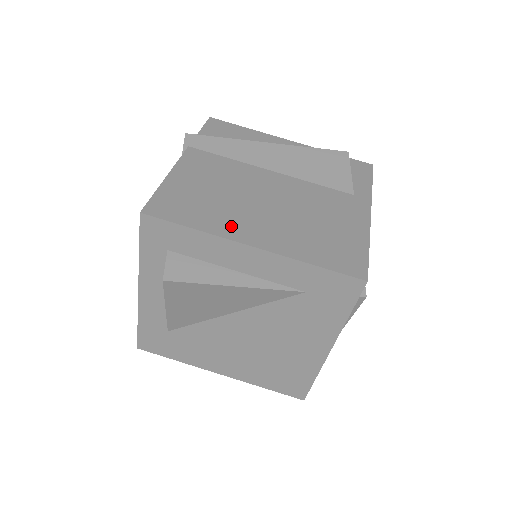
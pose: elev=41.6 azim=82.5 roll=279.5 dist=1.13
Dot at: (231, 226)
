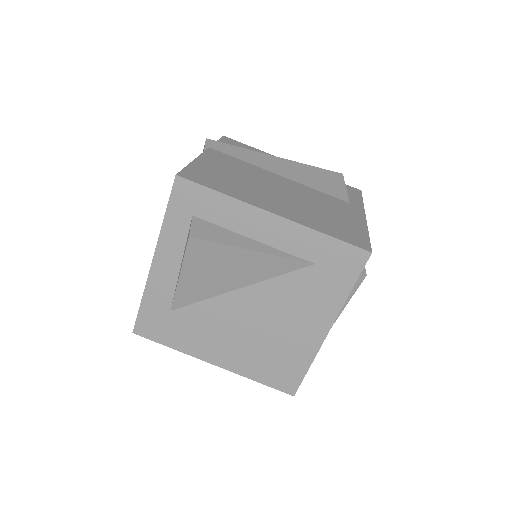
Dot at: (254, 198)
